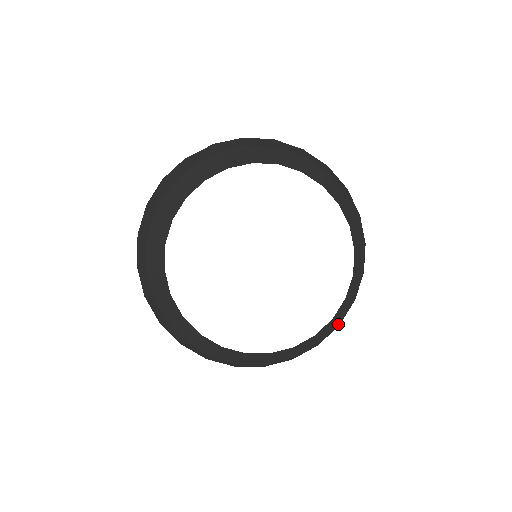
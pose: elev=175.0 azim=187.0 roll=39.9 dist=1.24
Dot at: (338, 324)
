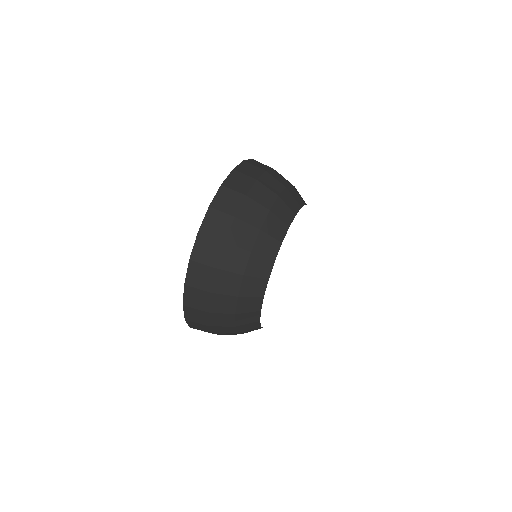
Dot at: occluded
